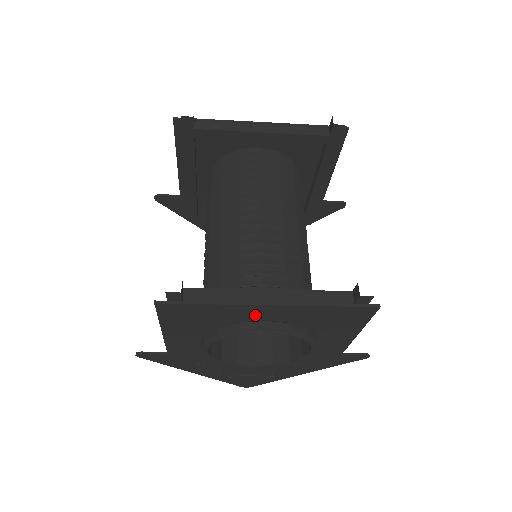
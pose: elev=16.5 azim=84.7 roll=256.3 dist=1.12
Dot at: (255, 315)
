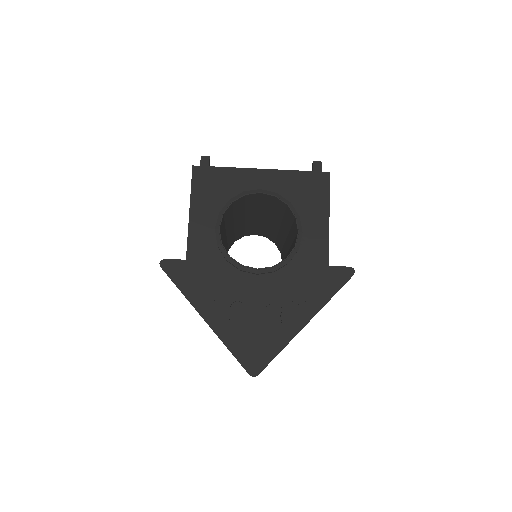
Dot at: (253, 184)
